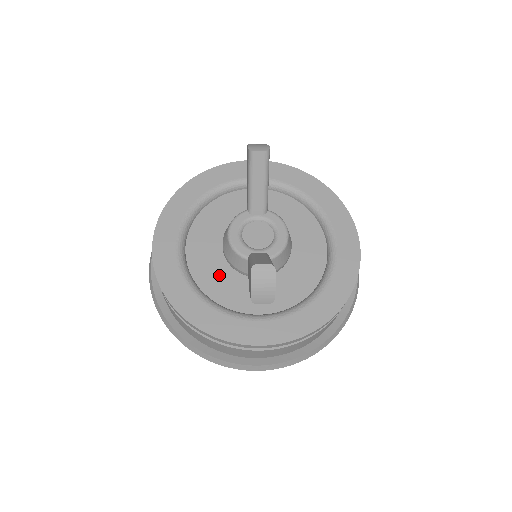
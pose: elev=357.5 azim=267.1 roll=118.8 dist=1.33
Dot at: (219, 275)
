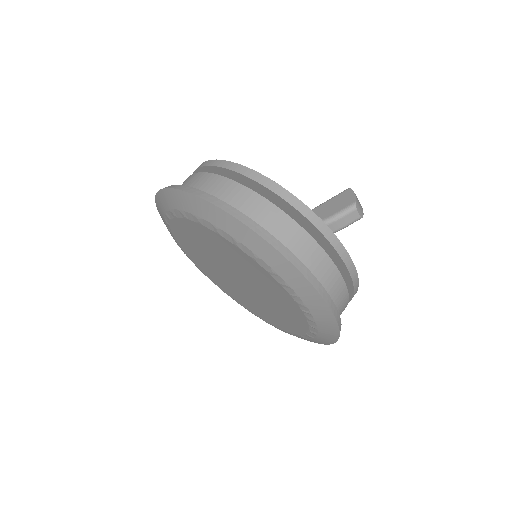
Dot at: occluded
